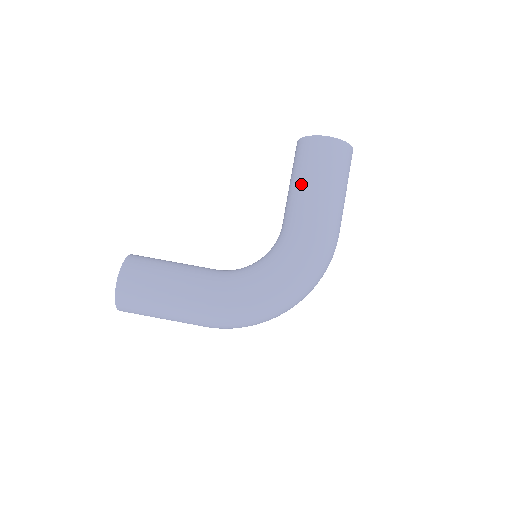
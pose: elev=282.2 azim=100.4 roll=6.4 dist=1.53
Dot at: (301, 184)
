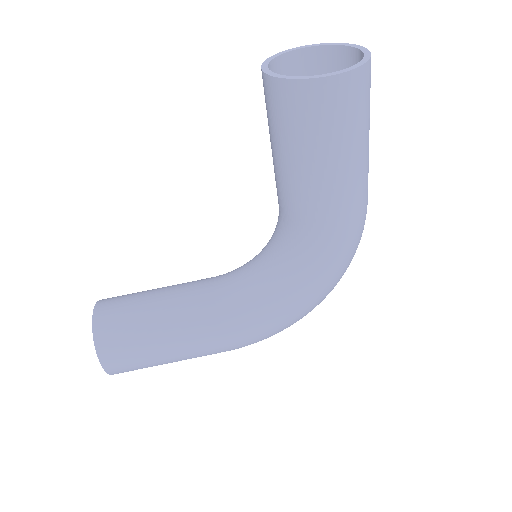
Dot at: (298, 169)
